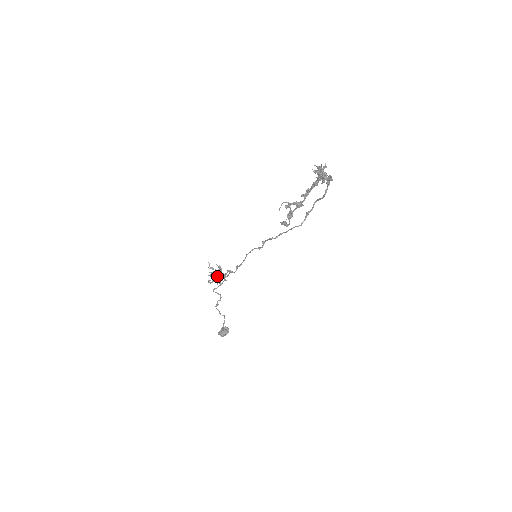
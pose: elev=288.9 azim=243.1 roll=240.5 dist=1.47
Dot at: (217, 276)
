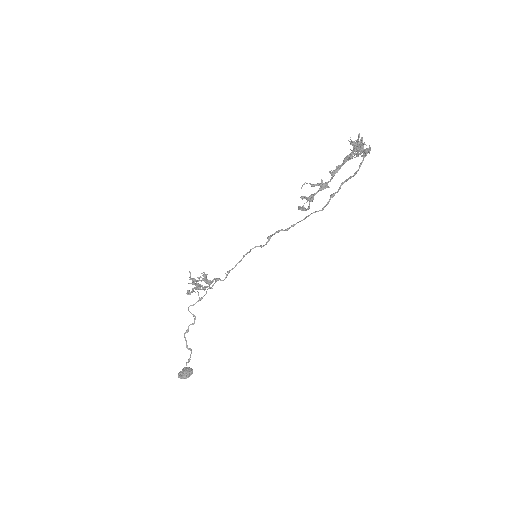
Dot at: occluded
